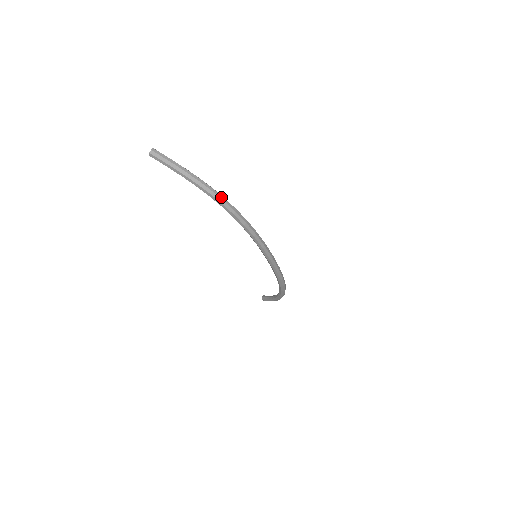
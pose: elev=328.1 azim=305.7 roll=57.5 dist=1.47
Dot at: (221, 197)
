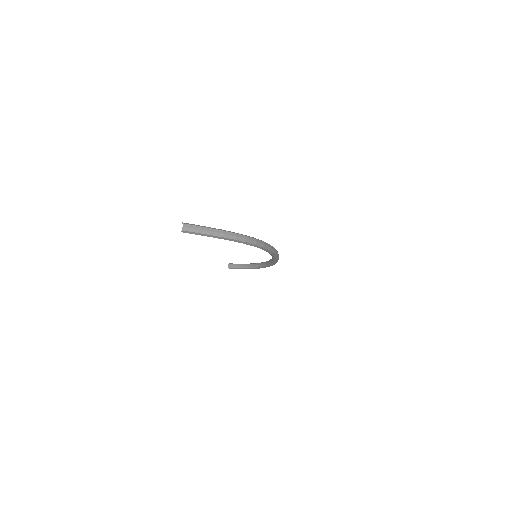
Dot at: (253, 239)
